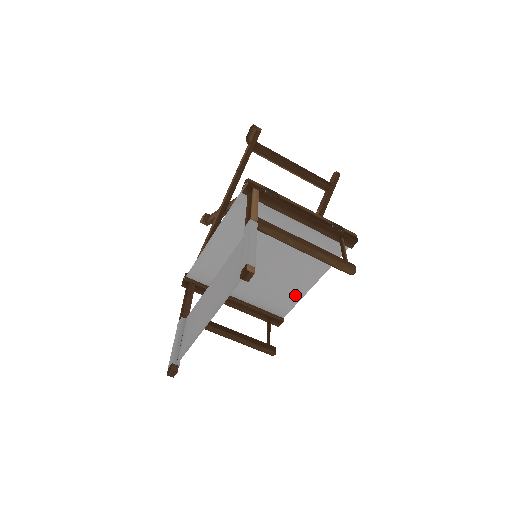
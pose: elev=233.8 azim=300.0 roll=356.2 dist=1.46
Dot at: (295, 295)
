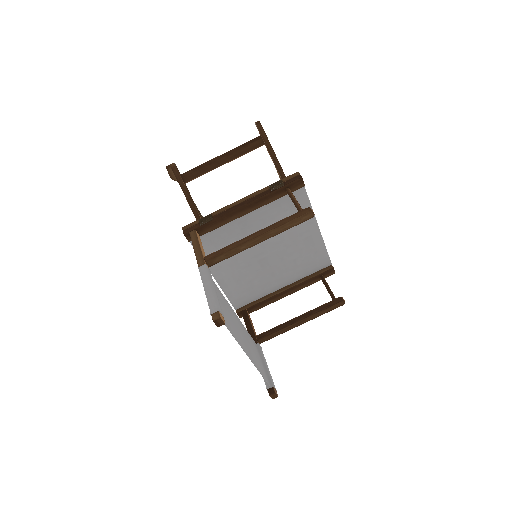
Dot at: (317, 246)
